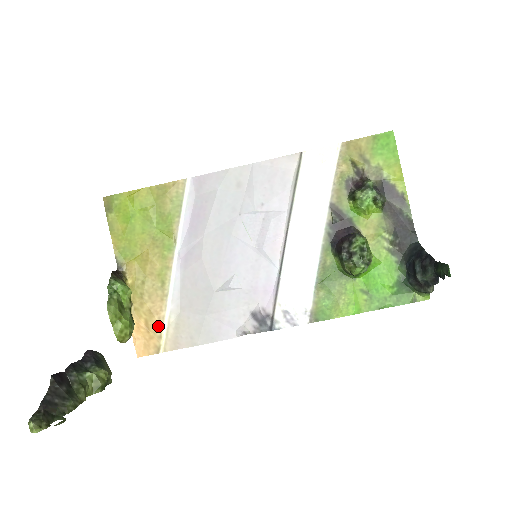
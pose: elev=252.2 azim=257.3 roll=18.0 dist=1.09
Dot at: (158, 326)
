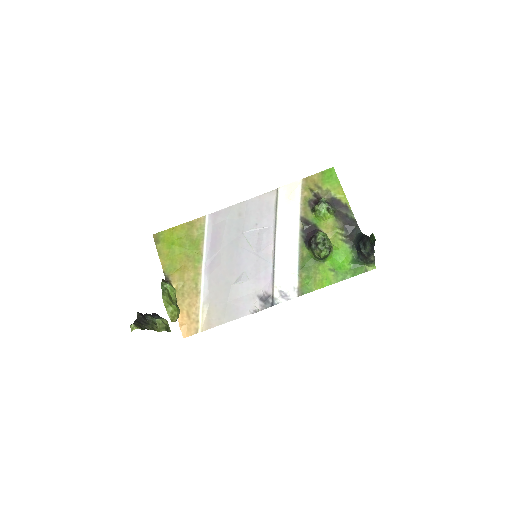
Dot at: (196, 314)
